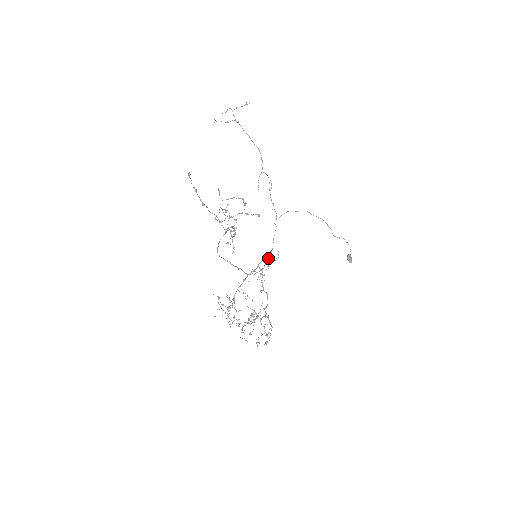
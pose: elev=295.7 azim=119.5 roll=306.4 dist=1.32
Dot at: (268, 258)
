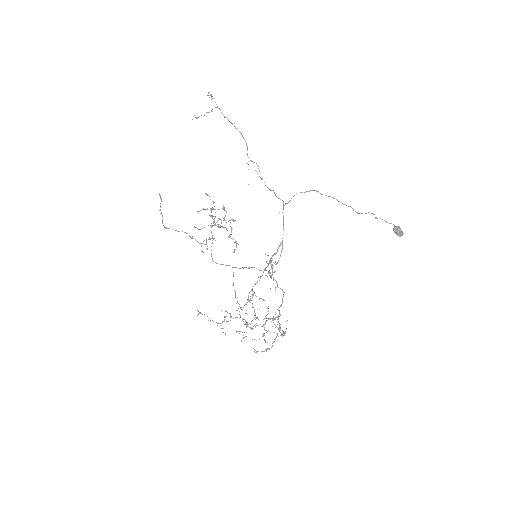
Dot at: (281, 251)
